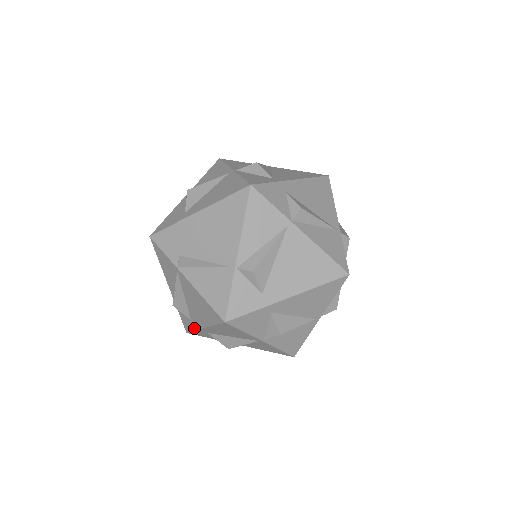
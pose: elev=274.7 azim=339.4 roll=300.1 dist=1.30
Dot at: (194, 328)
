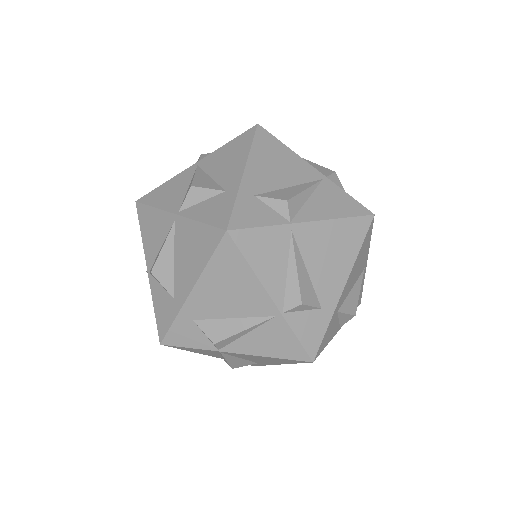
Dot at: (265, 365)
